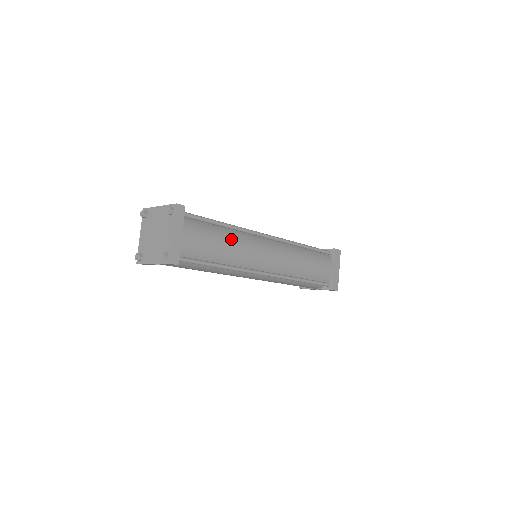
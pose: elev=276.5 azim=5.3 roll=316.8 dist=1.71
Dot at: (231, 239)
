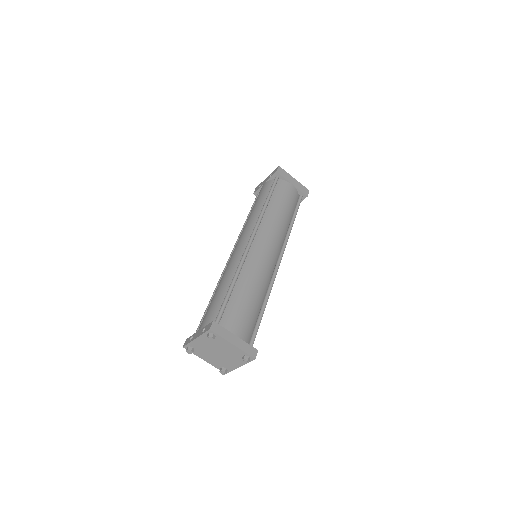
Dot at: (247, 284)
